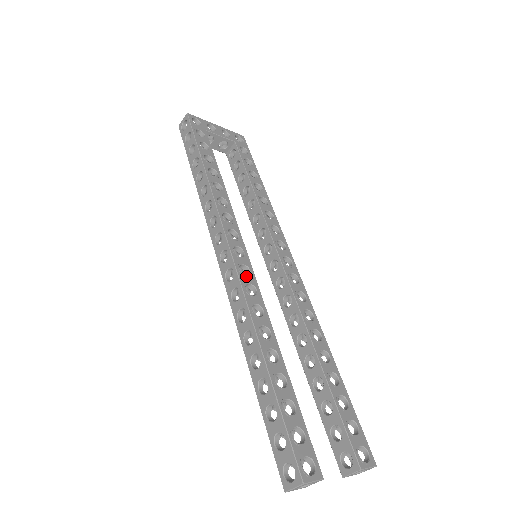
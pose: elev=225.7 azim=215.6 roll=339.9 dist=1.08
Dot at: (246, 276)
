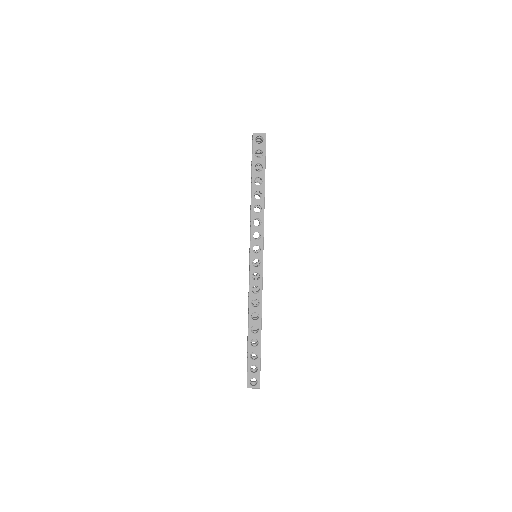
Dot at: occluded
